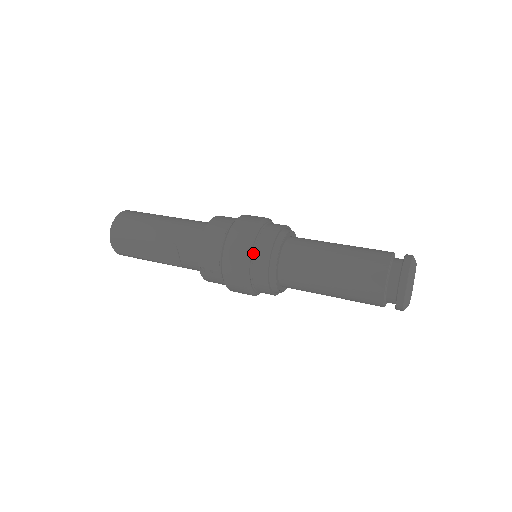
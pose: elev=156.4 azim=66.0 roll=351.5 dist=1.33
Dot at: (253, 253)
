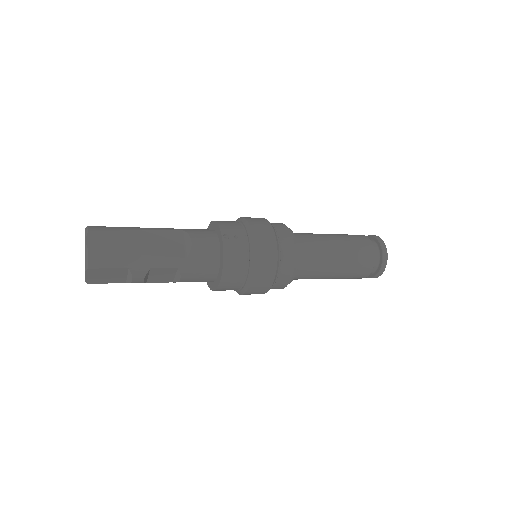
Dot at: occluded
